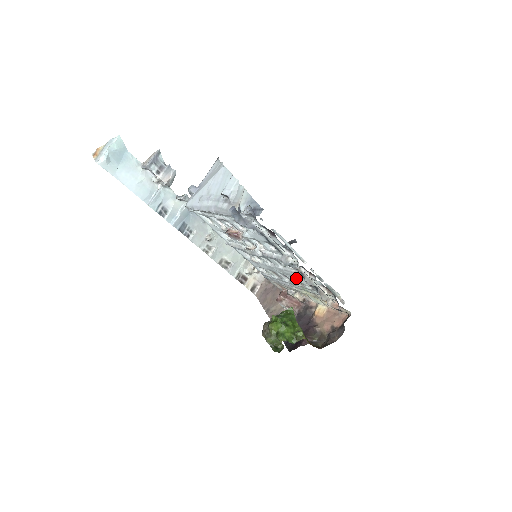
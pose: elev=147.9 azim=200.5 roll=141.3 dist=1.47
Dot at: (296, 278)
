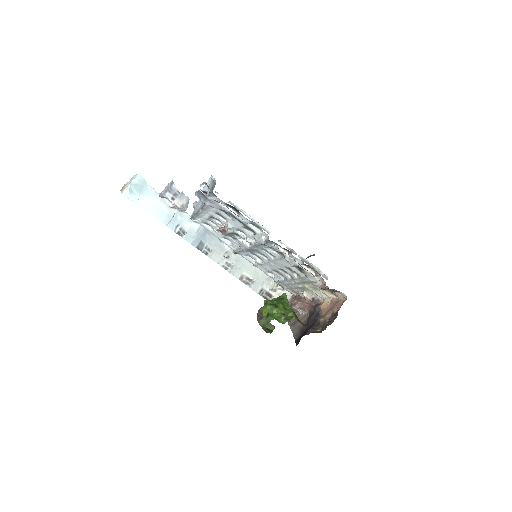
Dot at: (290, 268)
